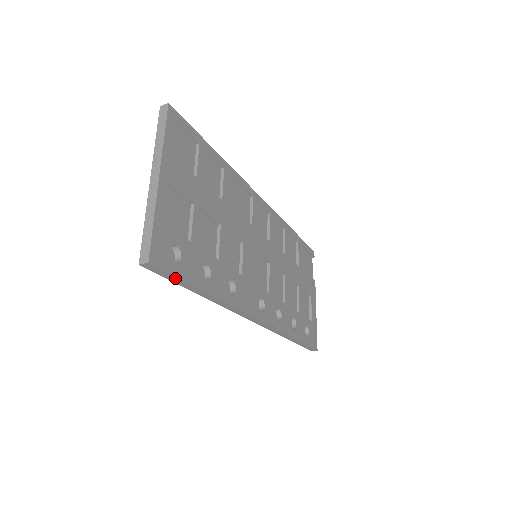
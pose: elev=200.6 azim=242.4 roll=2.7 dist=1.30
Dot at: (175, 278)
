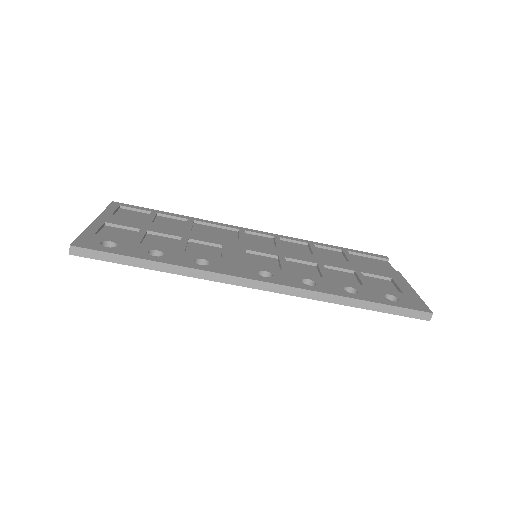
Dot at: (109, 255)
